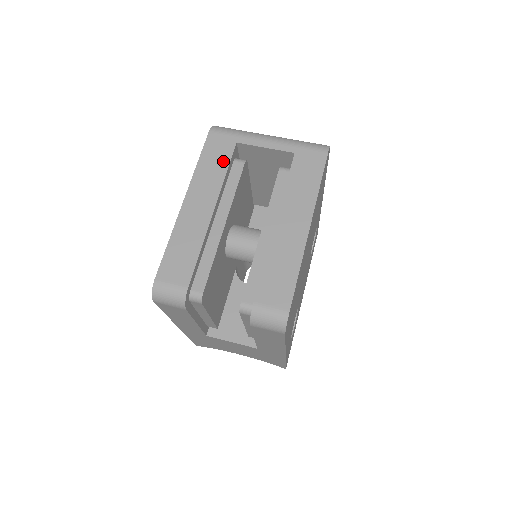
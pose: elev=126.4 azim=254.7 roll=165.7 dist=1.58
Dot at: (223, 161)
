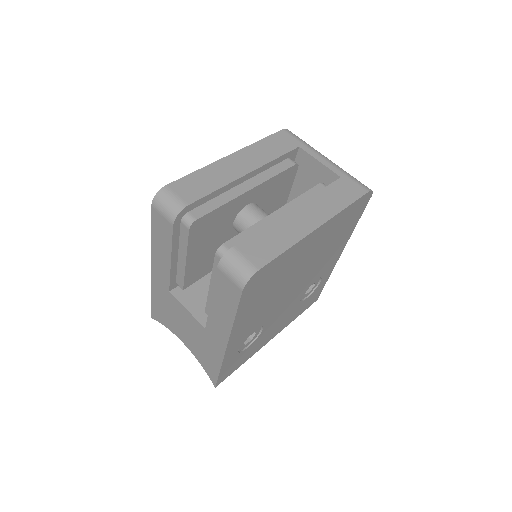
Dot at: (280, 150)
